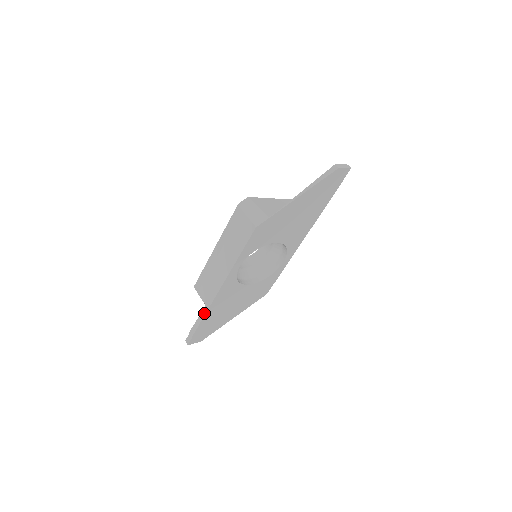
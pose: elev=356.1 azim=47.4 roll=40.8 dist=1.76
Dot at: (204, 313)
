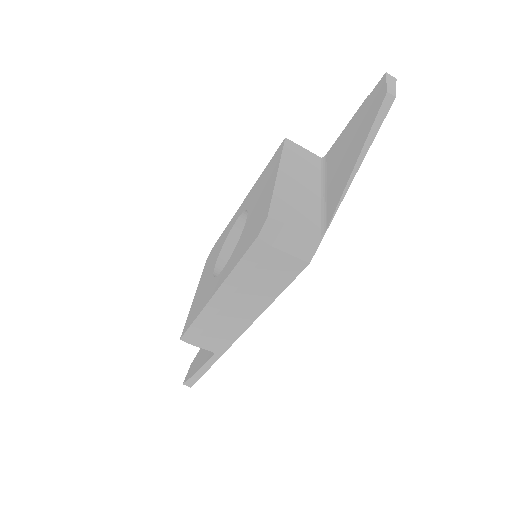
Dot at: (215, 360)
